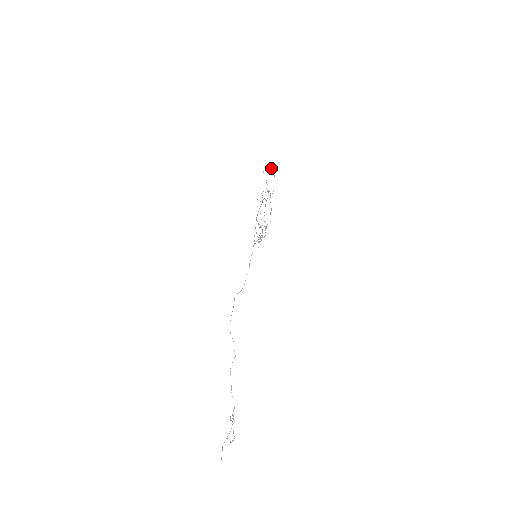
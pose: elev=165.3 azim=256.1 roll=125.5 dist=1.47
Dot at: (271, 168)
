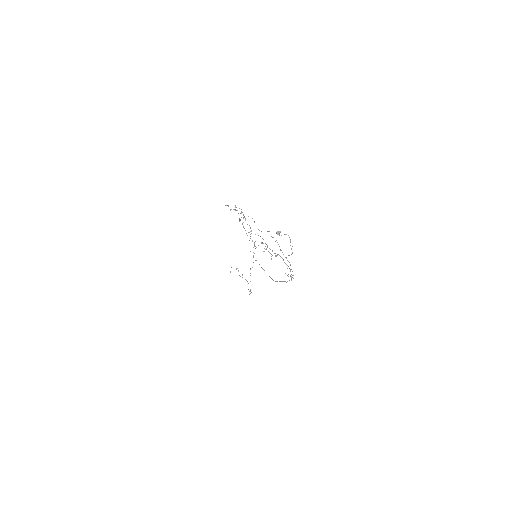
Dot at: (279, 232)
